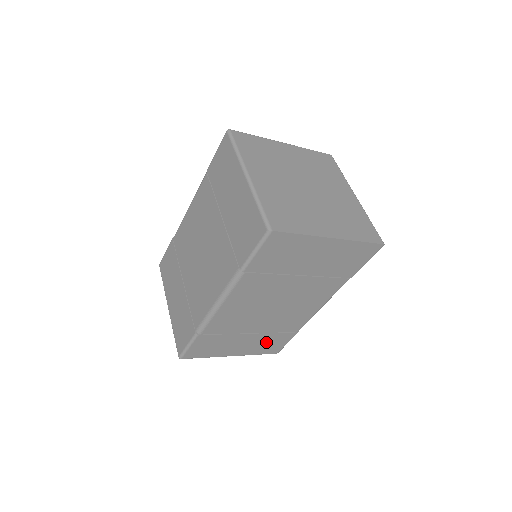
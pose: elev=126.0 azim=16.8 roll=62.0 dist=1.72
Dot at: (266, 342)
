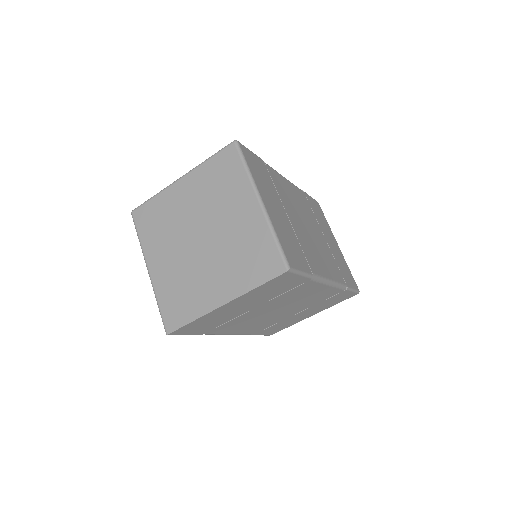
Dot at: (326, 303)
